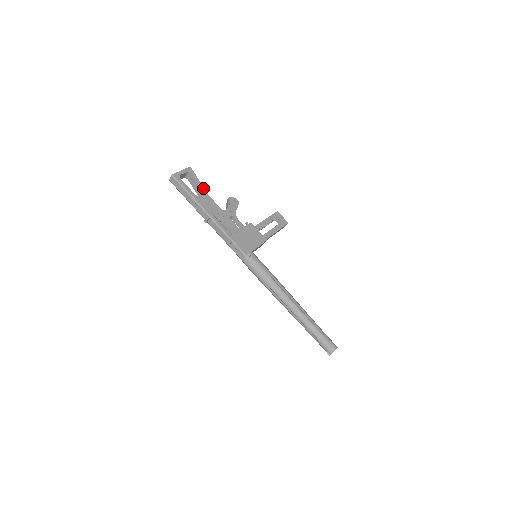
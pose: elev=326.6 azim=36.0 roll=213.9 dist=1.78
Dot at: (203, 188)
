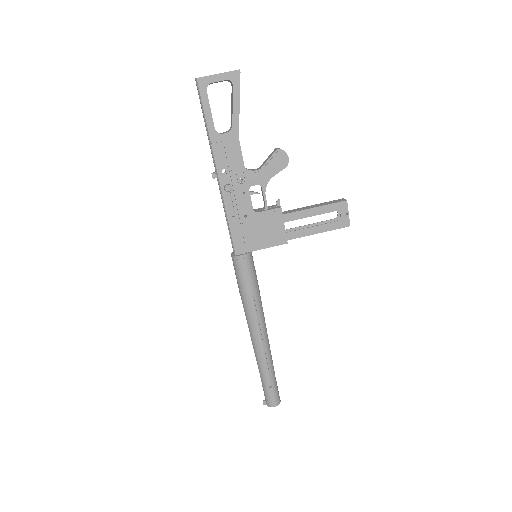
Dot at: (237, 121)
